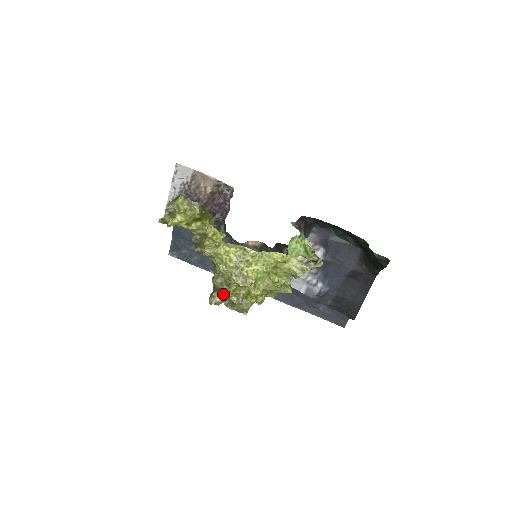
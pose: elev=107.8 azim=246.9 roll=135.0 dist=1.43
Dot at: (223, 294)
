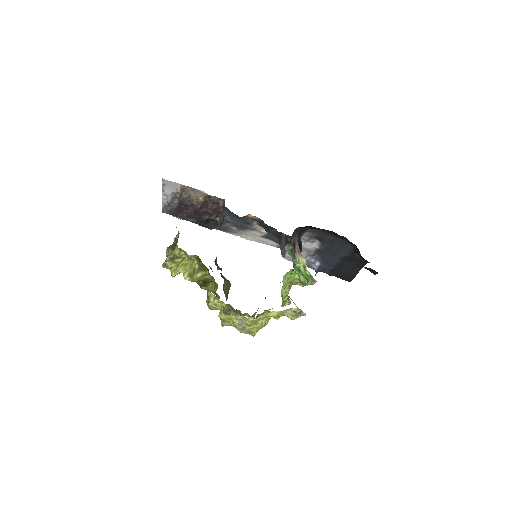
Dot at: occluded
